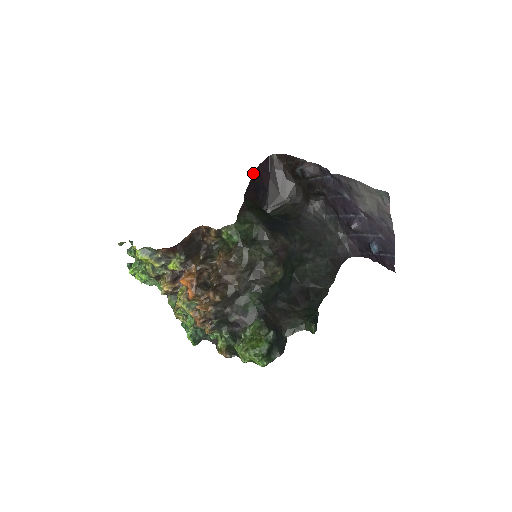
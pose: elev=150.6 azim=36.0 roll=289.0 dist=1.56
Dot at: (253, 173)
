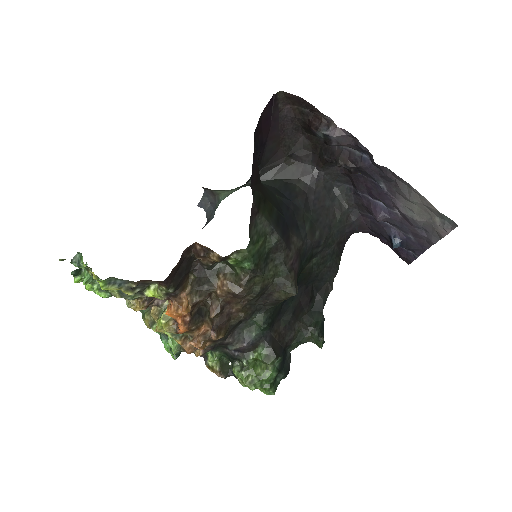
Dot at: occluded
